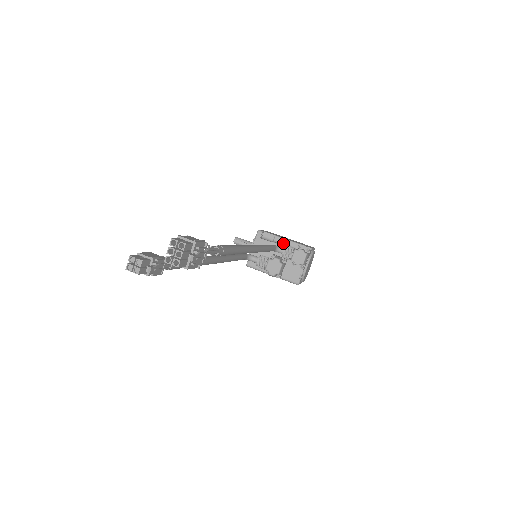
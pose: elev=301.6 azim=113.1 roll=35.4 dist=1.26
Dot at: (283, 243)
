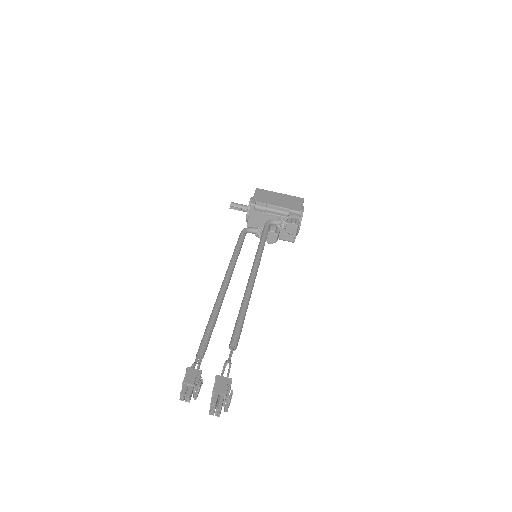
Dot at: (275, 210)
